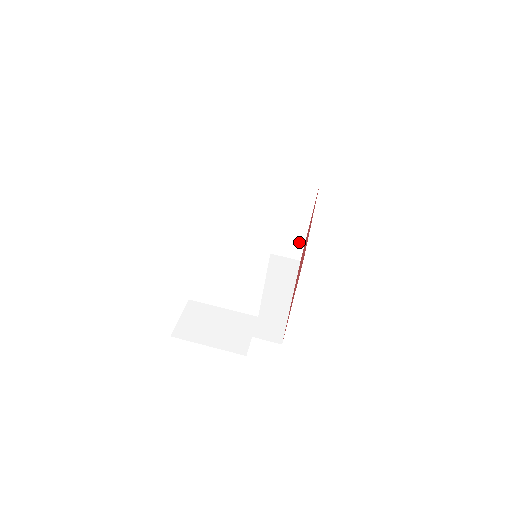
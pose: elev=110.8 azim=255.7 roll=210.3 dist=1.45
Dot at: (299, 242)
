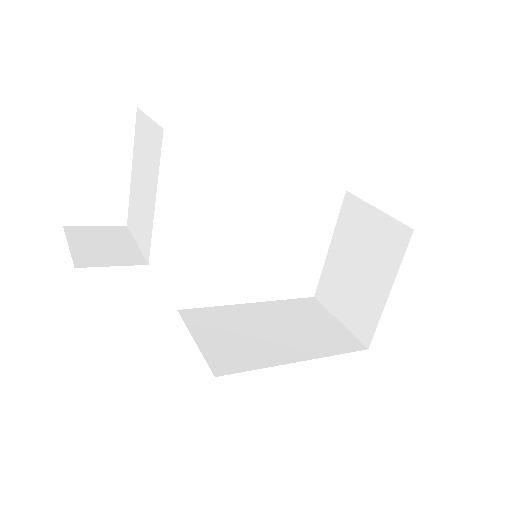
Dot at: (373, 318)
